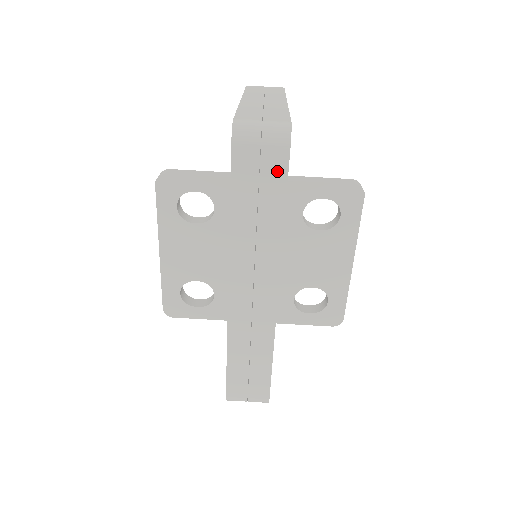
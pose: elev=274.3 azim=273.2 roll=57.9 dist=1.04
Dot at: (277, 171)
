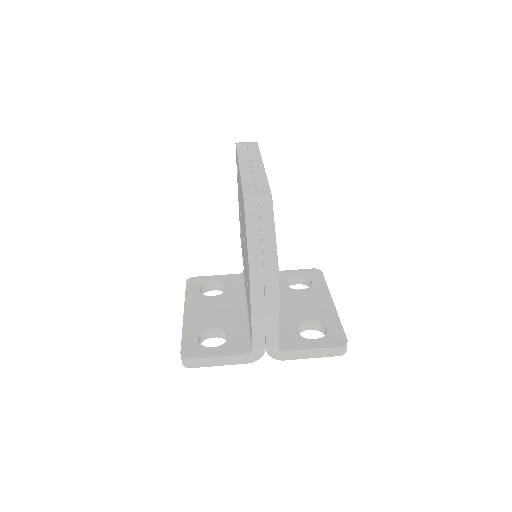
Dot at: (254, 145)
